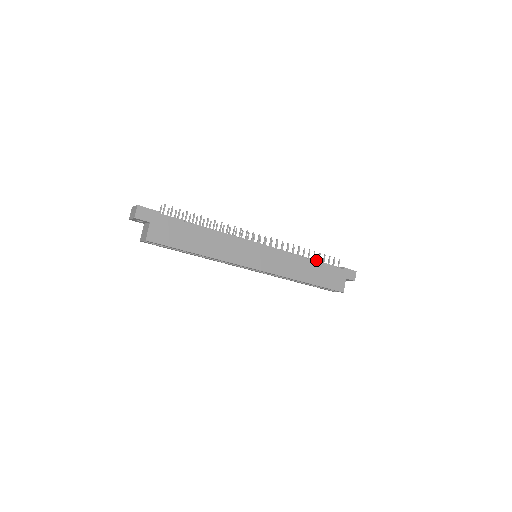
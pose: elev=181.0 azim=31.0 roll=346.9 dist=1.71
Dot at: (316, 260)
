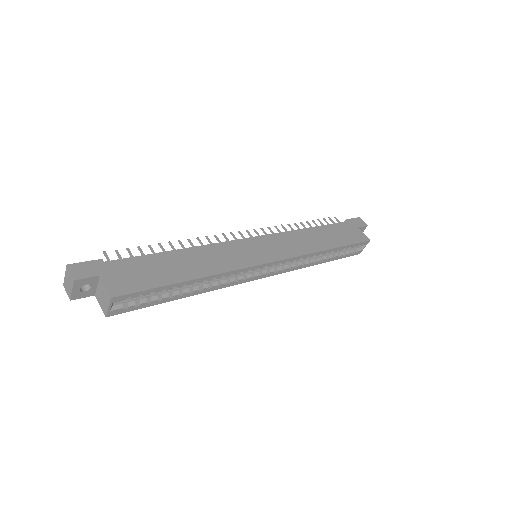
Dot at: occluded
